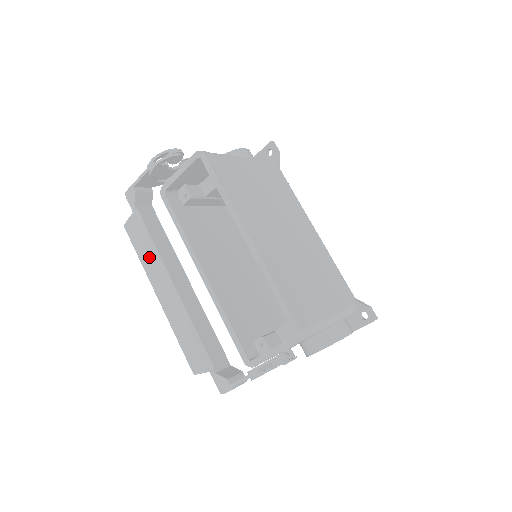
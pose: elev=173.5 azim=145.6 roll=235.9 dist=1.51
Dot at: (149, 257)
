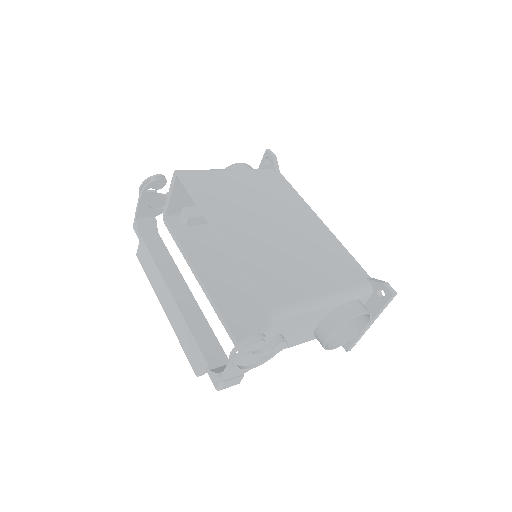
Dot at: (153, 276)
